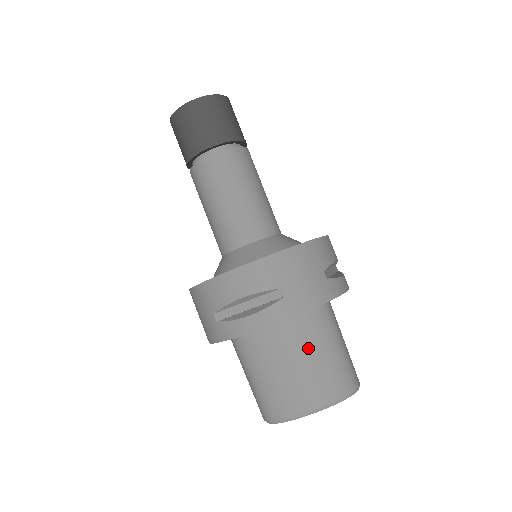
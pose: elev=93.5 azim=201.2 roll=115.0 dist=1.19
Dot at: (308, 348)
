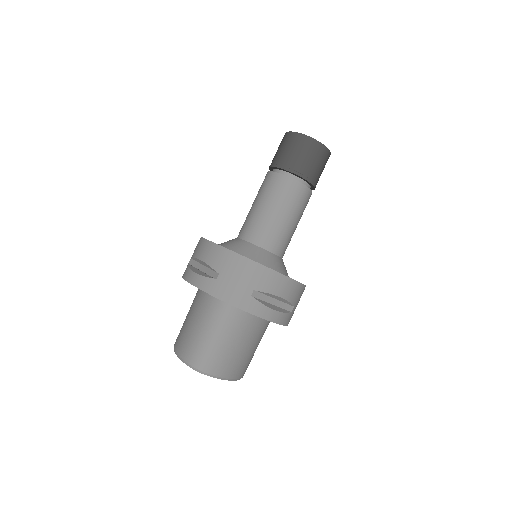
Dot at: (257, 341)
